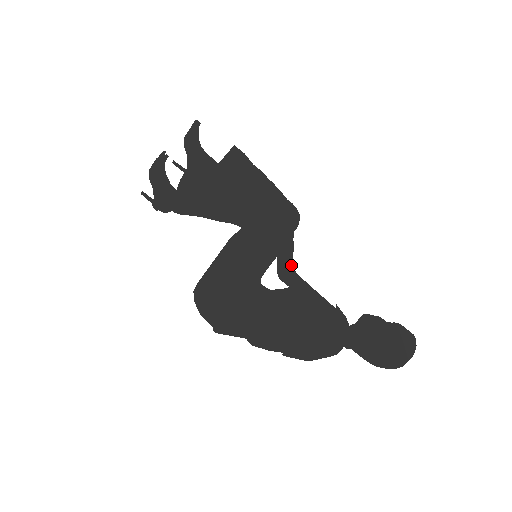
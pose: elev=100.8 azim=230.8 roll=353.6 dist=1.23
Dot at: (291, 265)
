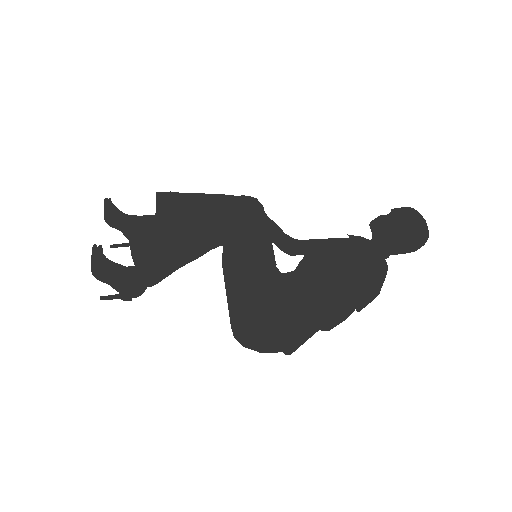
Dot at: (288, 238)
